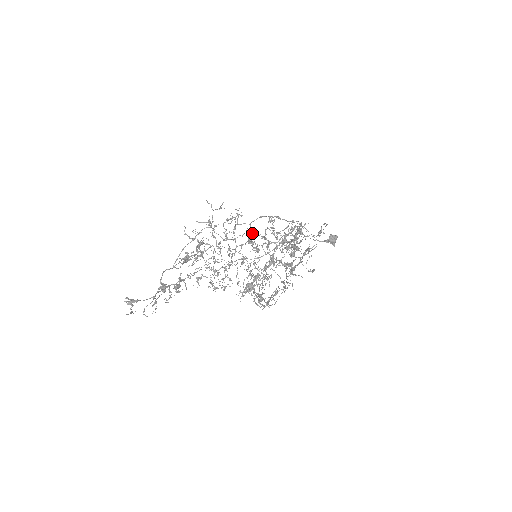
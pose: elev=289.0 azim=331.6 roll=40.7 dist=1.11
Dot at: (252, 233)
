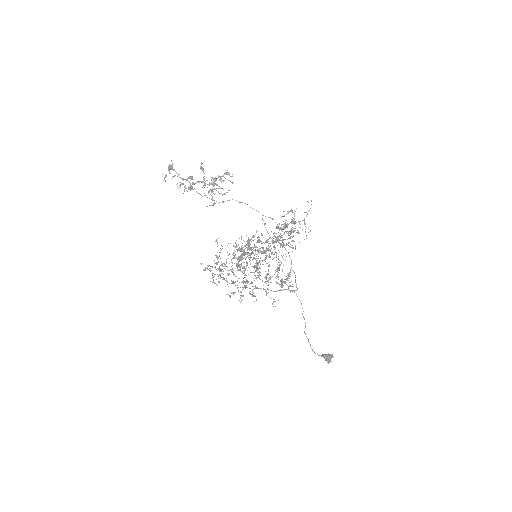
Dot at: occluded
